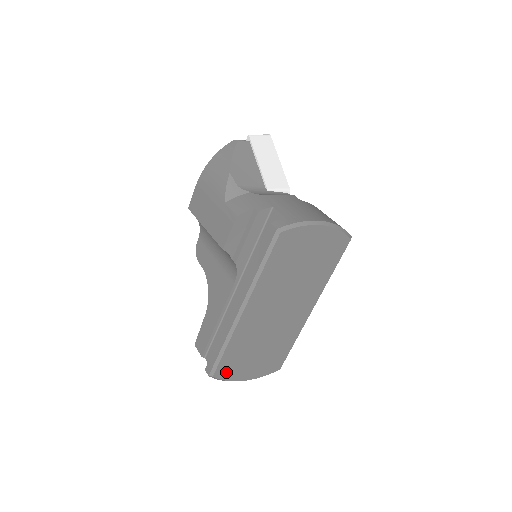
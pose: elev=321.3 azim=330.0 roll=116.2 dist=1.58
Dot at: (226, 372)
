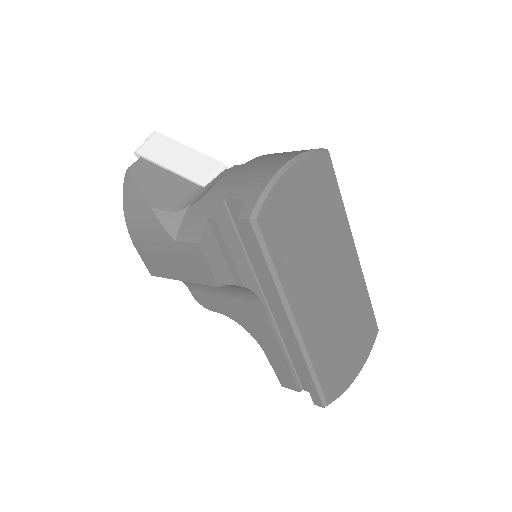
Dot at: (335, 387)
